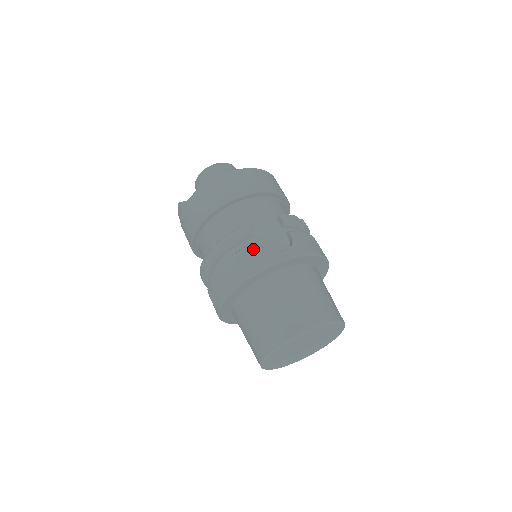
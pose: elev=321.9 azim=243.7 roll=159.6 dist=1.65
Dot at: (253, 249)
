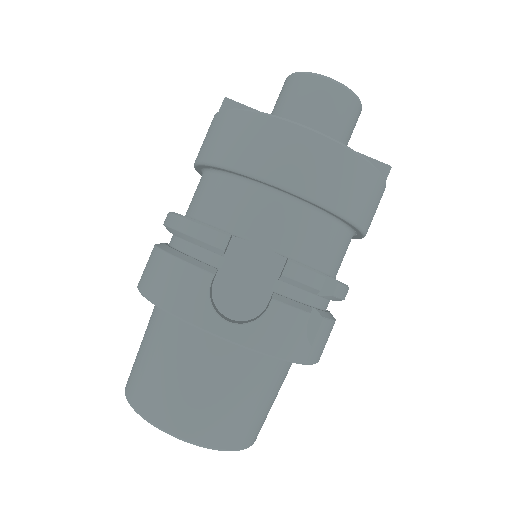
Dot at: (196, 279)
